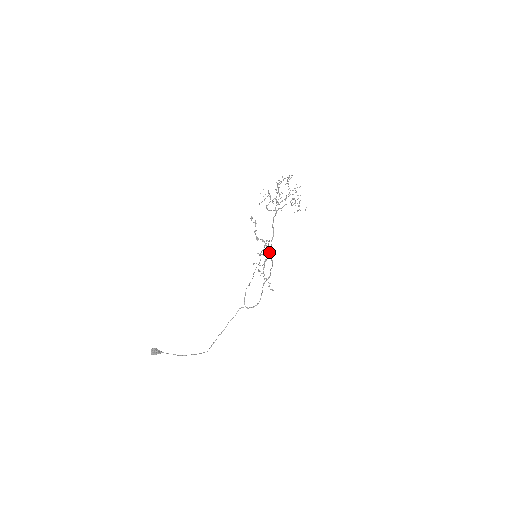
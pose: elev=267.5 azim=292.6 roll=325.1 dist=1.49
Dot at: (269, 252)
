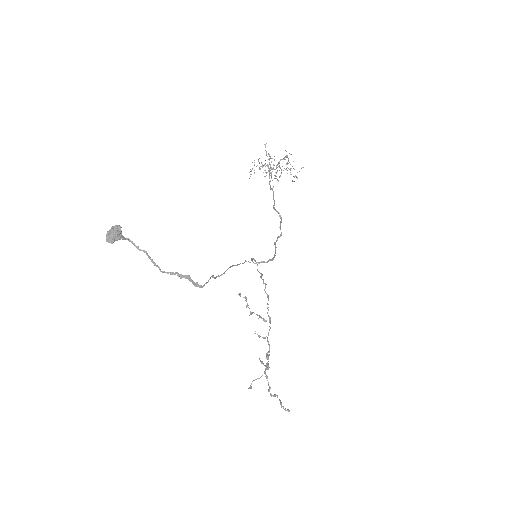
Dot at: (273, 207)
